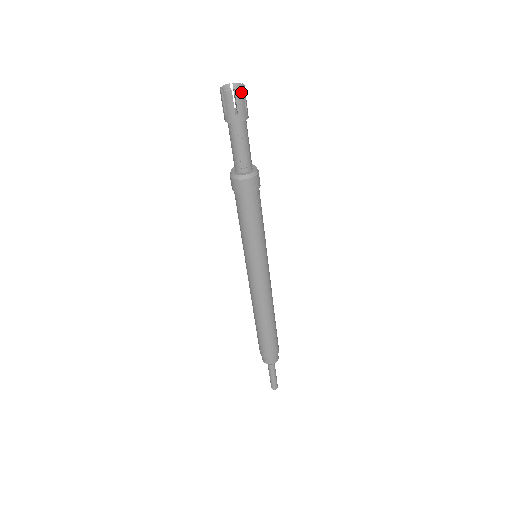
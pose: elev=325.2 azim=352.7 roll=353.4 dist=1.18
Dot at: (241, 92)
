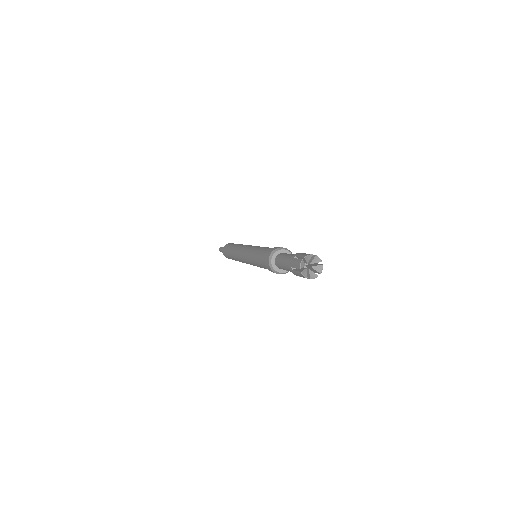
Dot at: (315, 277)
